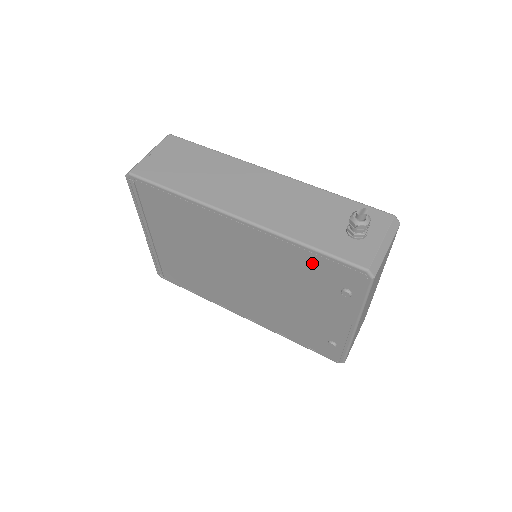
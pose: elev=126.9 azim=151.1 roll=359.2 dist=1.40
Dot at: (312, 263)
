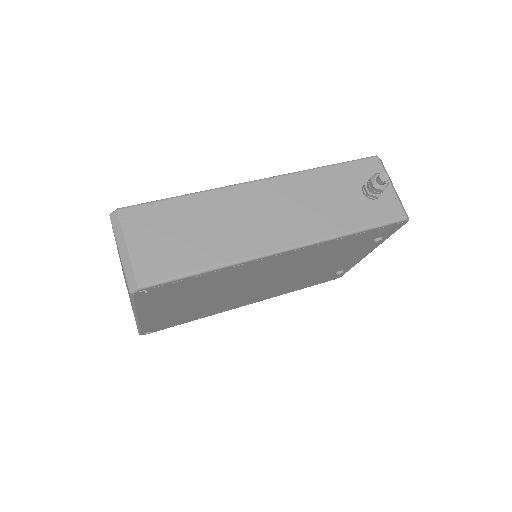
Dot at: (355, 239)
